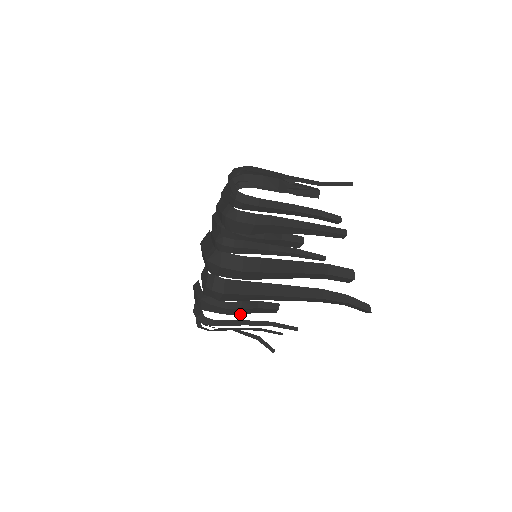
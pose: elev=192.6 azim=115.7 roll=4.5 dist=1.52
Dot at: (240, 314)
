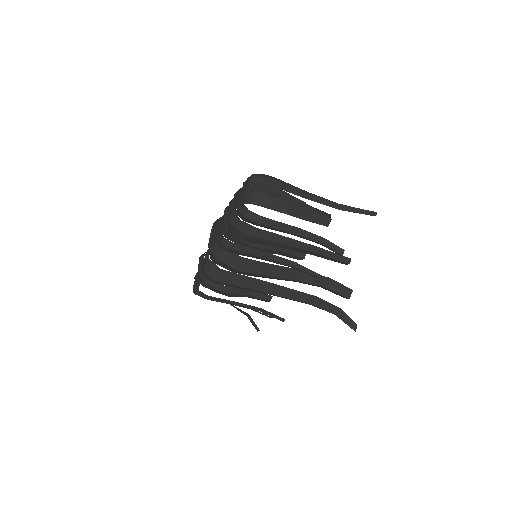
Dot at: (232, 296)
